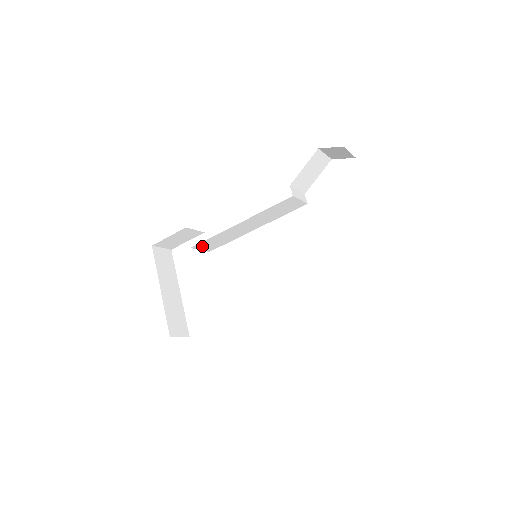
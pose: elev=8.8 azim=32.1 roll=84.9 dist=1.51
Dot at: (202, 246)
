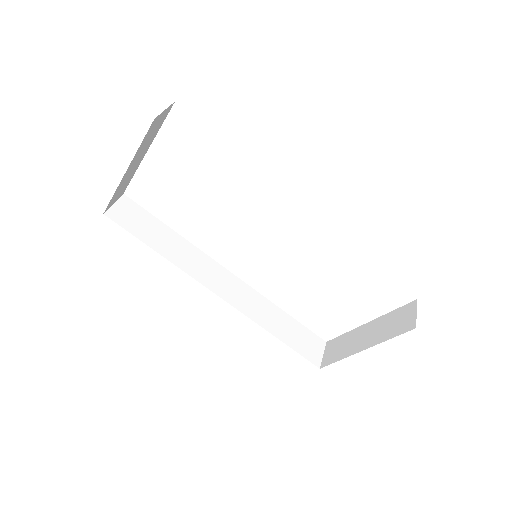
Dot at: occluded
